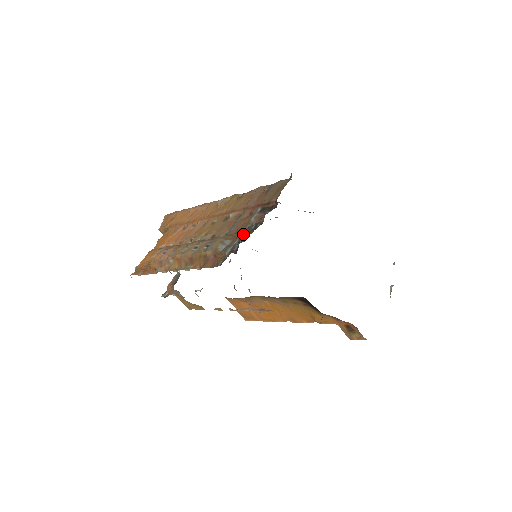
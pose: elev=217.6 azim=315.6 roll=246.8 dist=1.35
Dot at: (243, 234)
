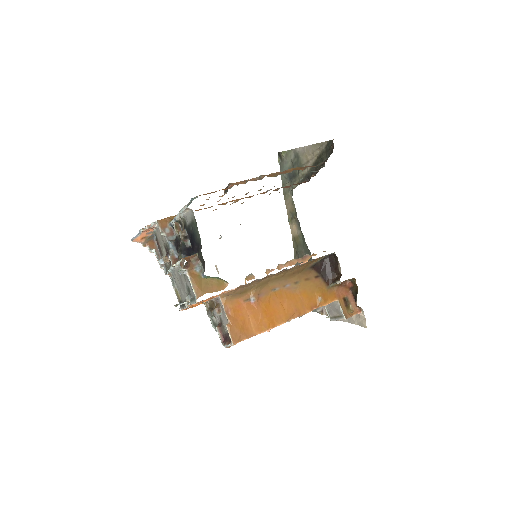
Dot at: (313, 171)
